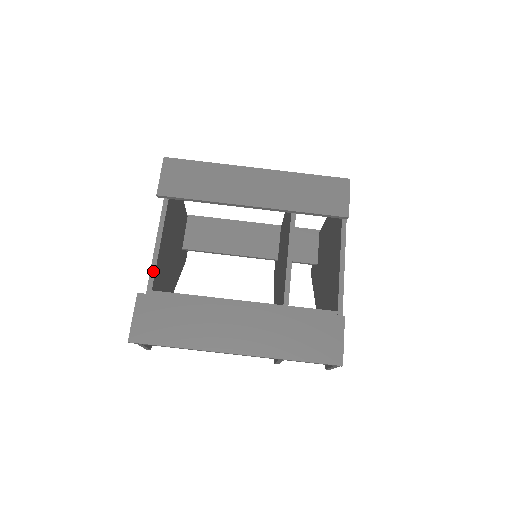
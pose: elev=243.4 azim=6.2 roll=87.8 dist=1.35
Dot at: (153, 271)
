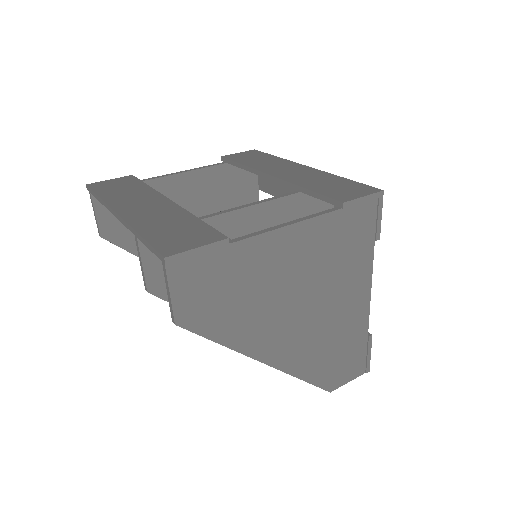
Dot at: (159, 177)
